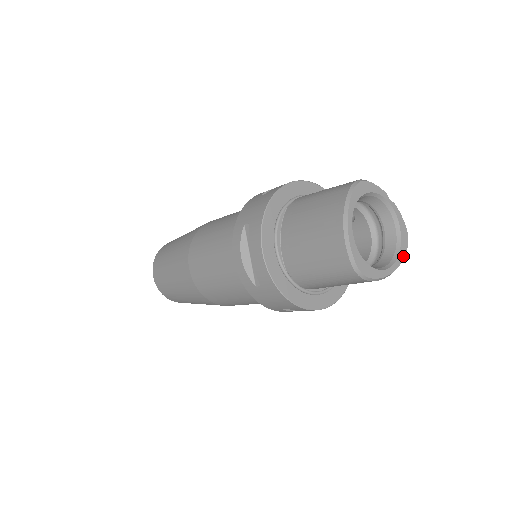
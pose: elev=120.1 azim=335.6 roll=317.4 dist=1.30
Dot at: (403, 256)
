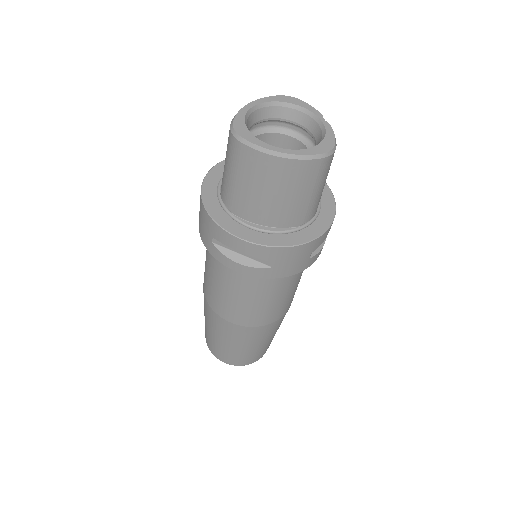
Dot at: (310, 154)
